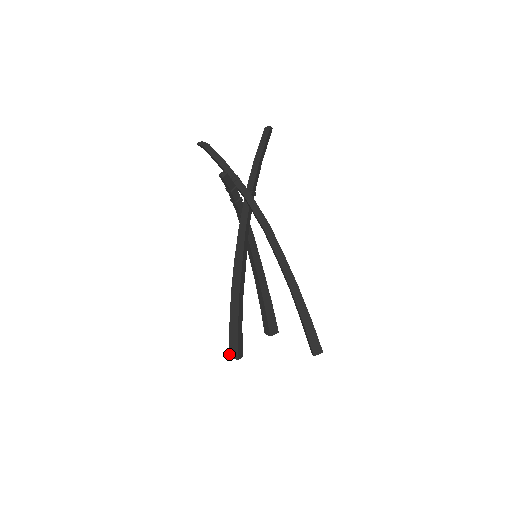
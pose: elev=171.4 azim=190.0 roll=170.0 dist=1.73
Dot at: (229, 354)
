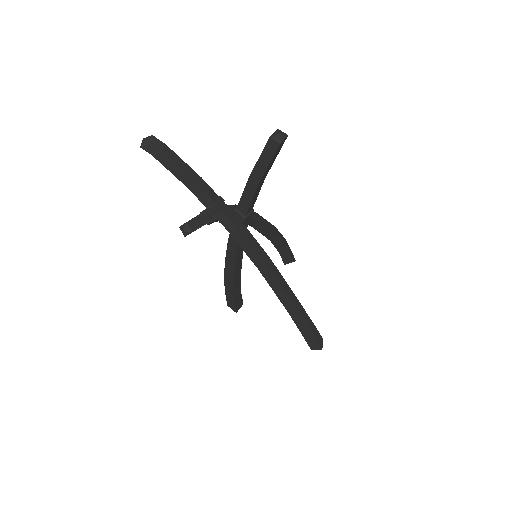
Dot at: (227, 304)
